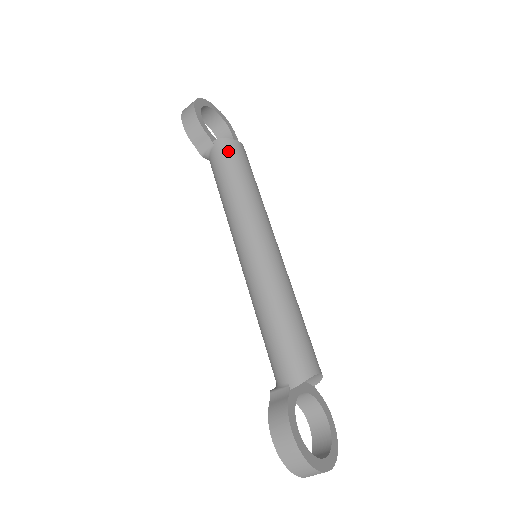
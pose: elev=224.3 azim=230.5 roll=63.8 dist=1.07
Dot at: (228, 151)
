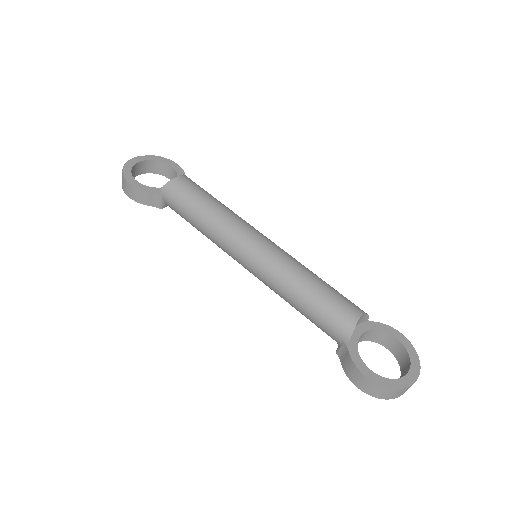
Dot at: (175, 193)
